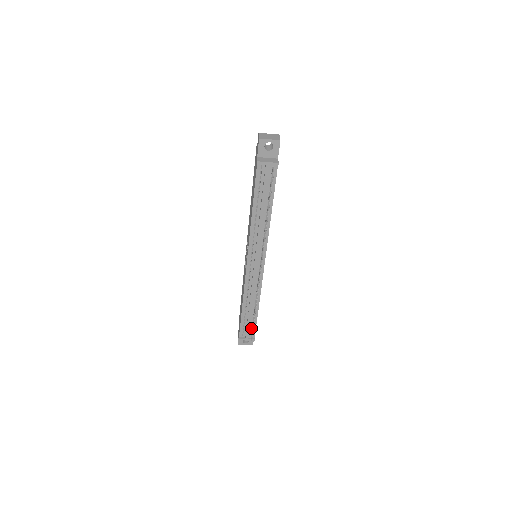
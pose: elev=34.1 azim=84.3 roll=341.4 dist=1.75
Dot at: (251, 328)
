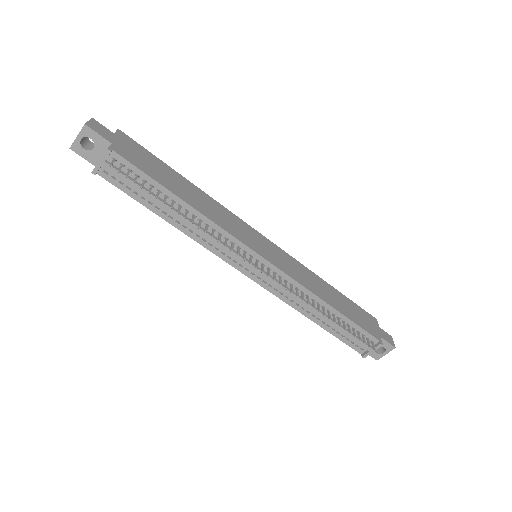
Dot at: occluded
